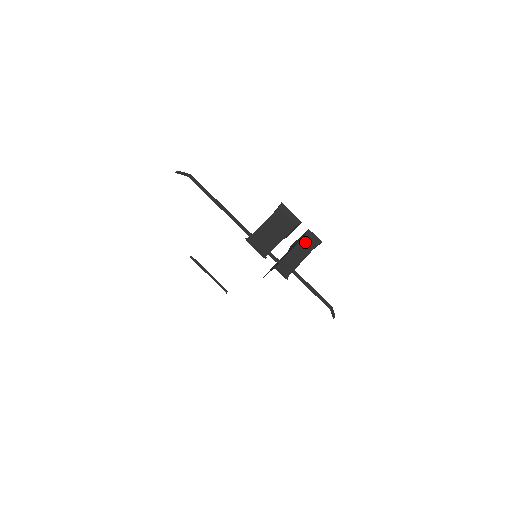
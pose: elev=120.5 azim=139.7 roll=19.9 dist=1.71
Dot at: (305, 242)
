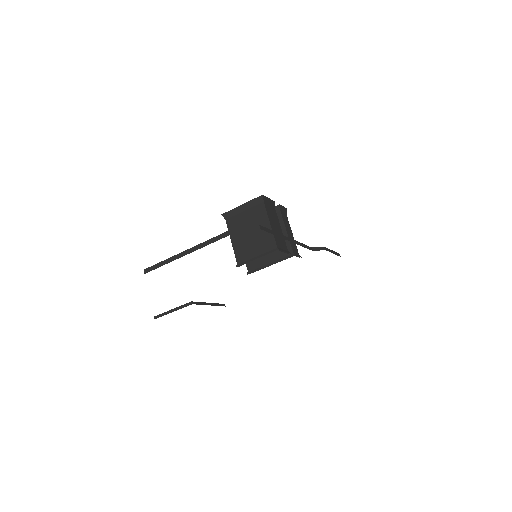
Dot at: (284, 217)
